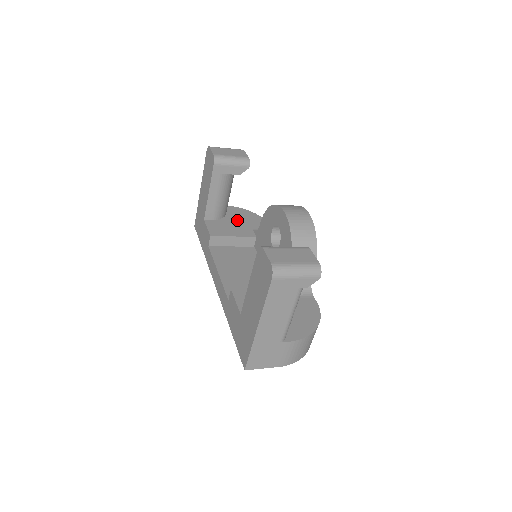
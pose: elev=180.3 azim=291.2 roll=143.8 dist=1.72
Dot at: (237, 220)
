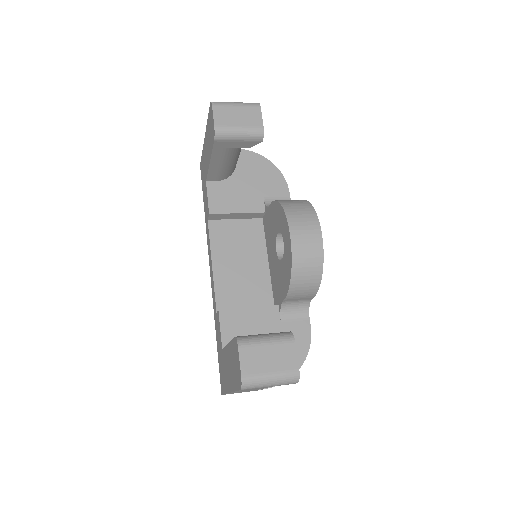
Dot at: (247, 180)
